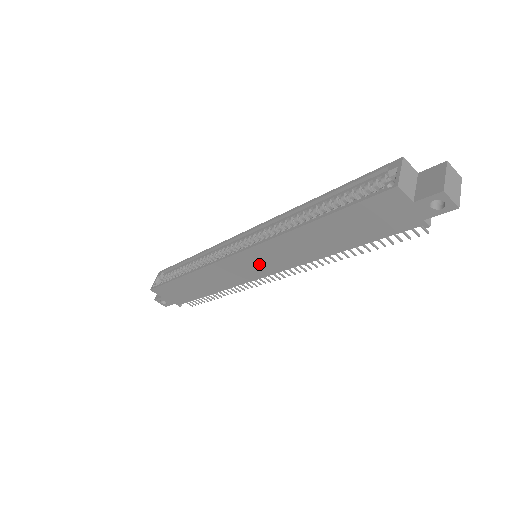
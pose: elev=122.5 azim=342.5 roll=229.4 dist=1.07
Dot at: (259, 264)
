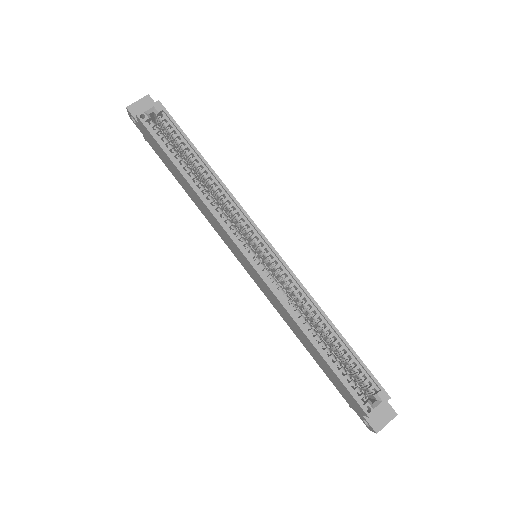
Dot at: (253, 273)
